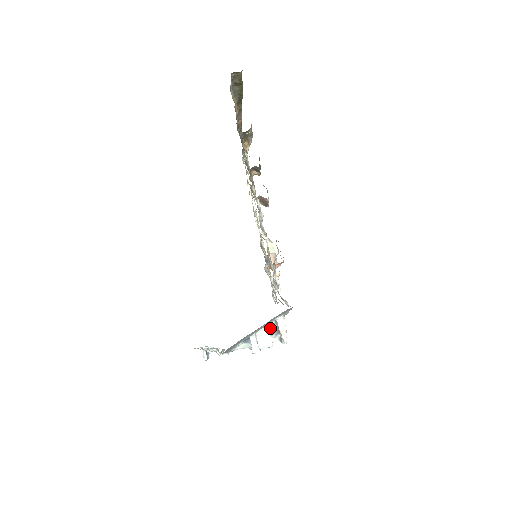
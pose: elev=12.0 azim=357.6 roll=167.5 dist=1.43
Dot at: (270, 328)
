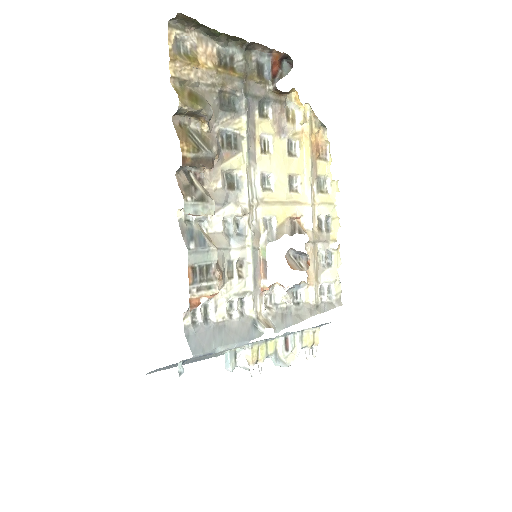
Dot at: occluded
